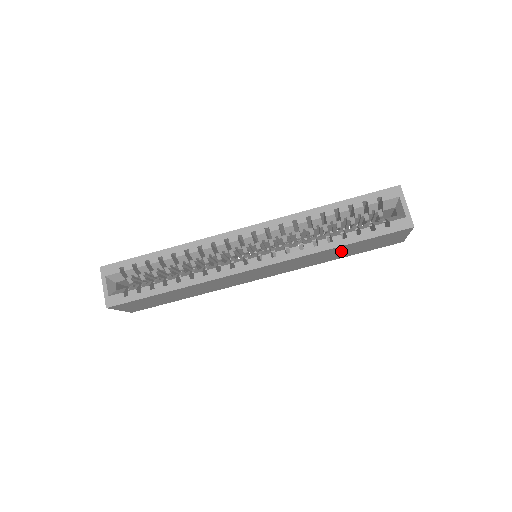
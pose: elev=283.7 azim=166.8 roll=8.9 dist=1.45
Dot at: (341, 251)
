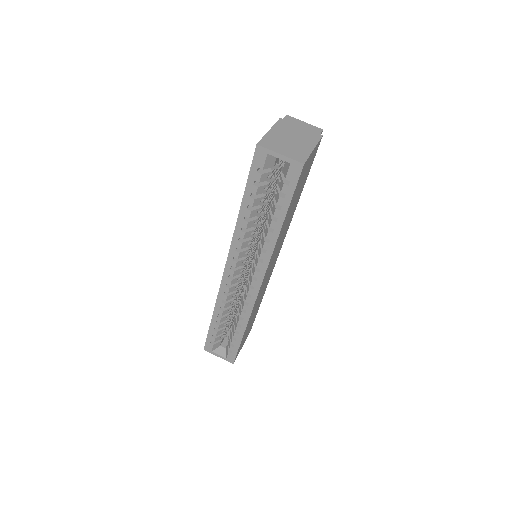
Dot at: (290, 212)
